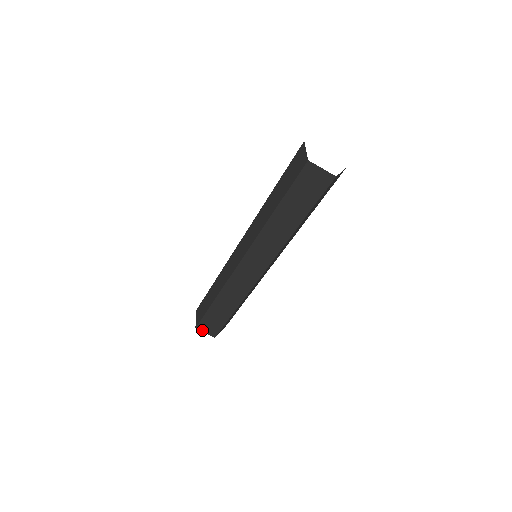
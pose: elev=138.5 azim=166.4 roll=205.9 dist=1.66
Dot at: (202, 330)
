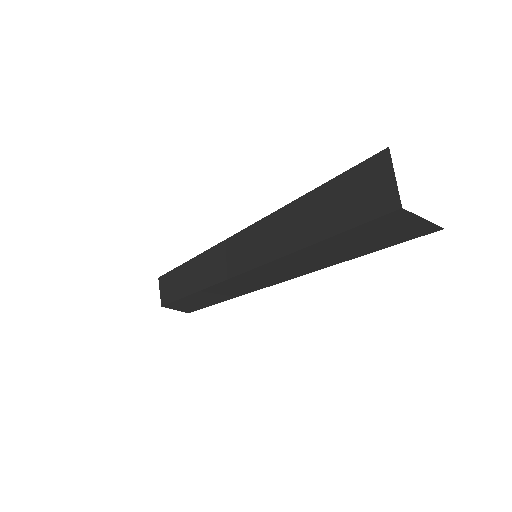
Dot at: (160, 286)
